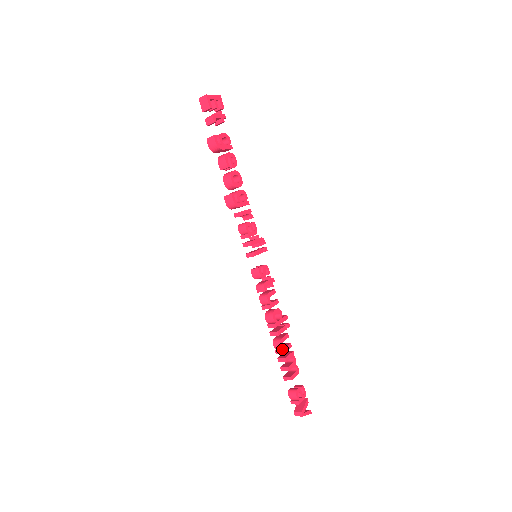
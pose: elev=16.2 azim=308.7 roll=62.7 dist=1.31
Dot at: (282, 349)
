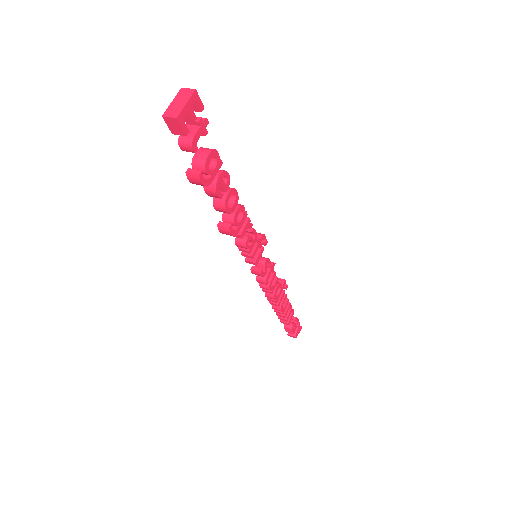
Dot at: (281, 312)
